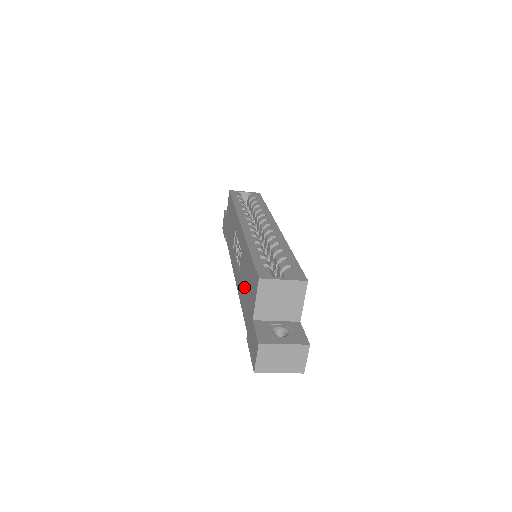
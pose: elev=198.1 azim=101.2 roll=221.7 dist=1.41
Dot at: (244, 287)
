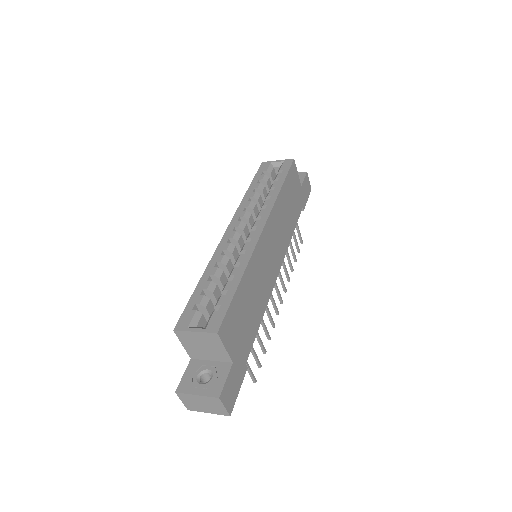
Dot at: occluded
